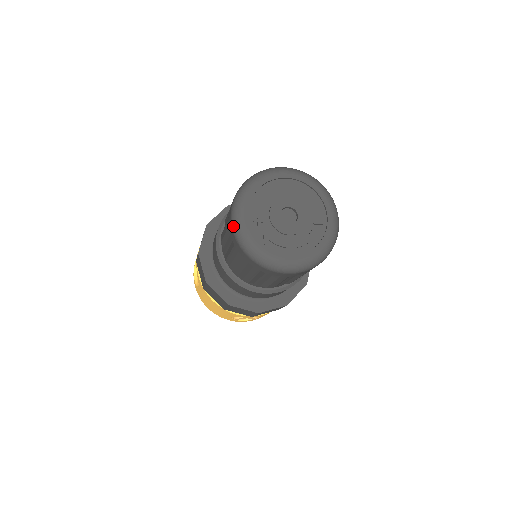
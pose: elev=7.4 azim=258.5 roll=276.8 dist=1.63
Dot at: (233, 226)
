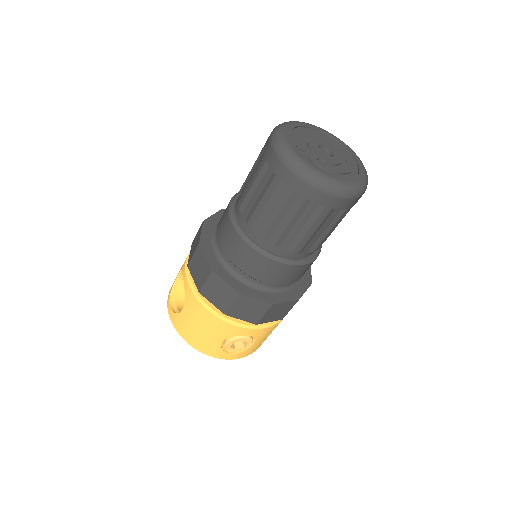
Dot at: (277, 150)
